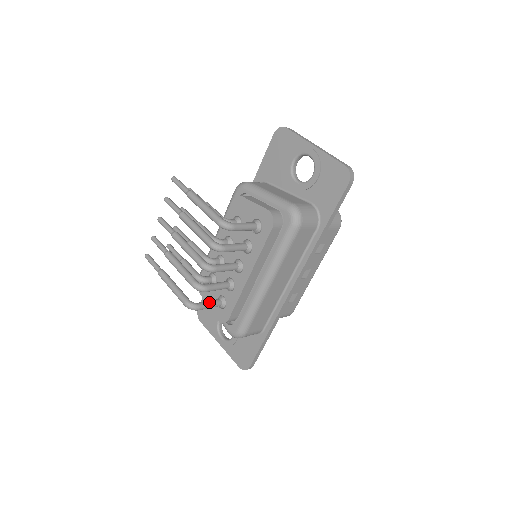
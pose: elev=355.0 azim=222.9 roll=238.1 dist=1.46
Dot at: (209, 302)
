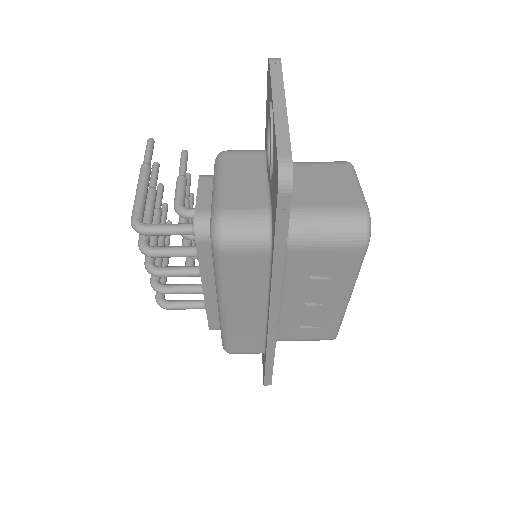
Dot at: (184, 303)
